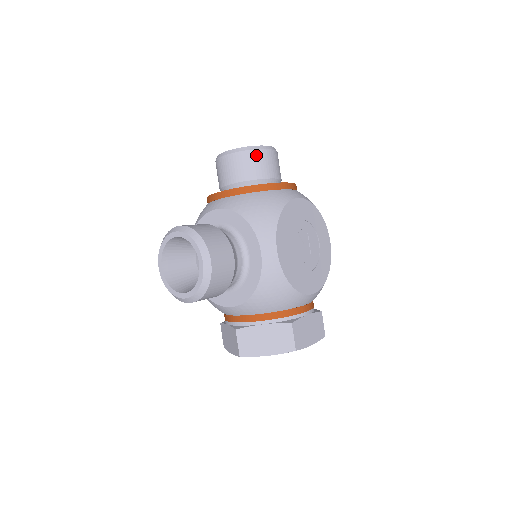
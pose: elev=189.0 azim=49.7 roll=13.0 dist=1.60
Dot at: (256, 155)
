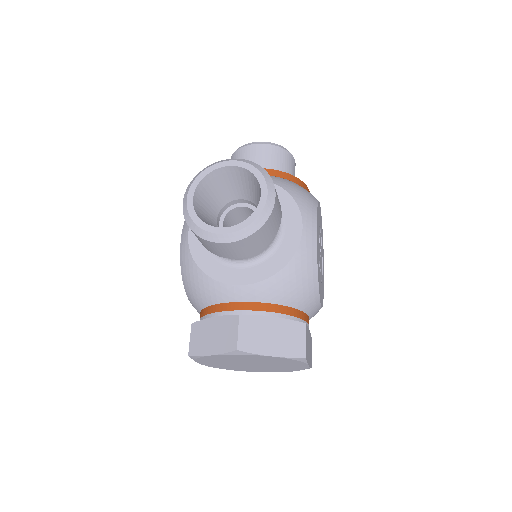
Dot at: (287, 156)
